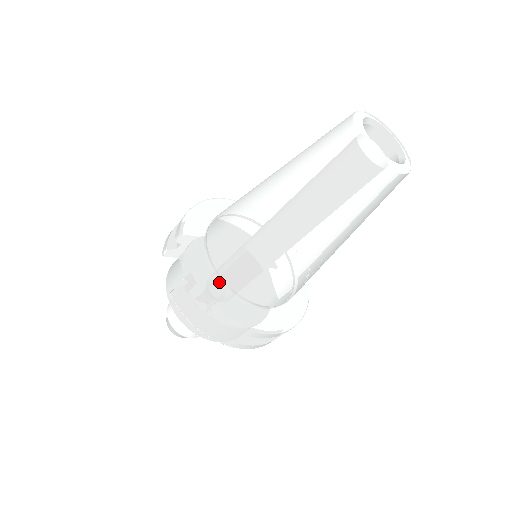
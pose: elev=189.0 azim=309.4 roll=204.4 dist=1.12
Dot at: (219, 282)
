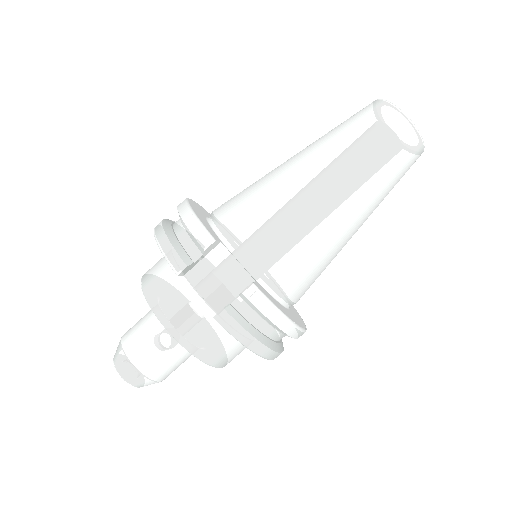
Dot at: (265, 288)
